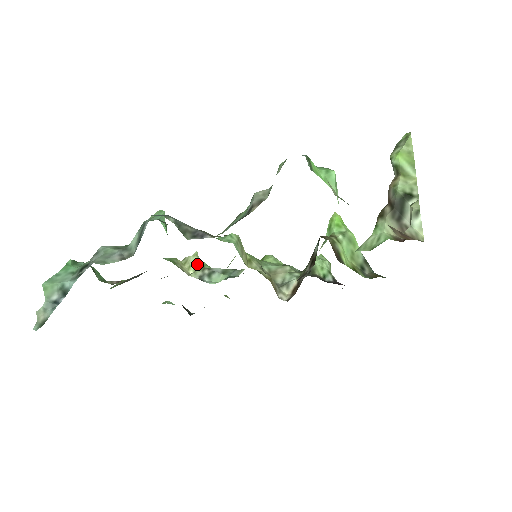
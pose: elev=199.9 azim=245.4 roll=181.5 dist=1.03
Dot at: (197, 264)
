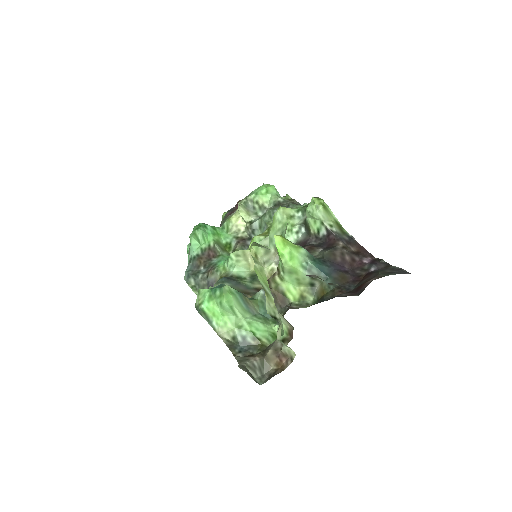
Dot at: (244, 219)
